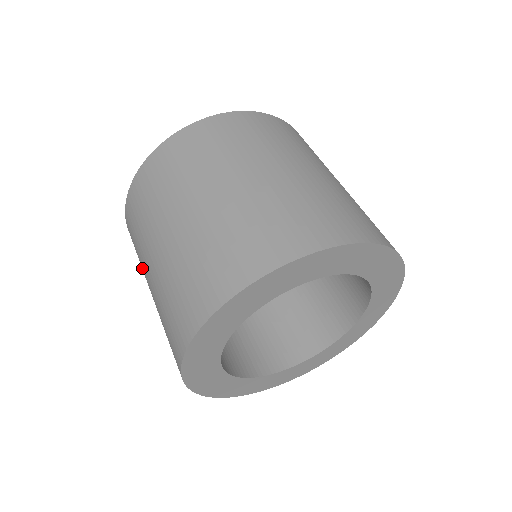
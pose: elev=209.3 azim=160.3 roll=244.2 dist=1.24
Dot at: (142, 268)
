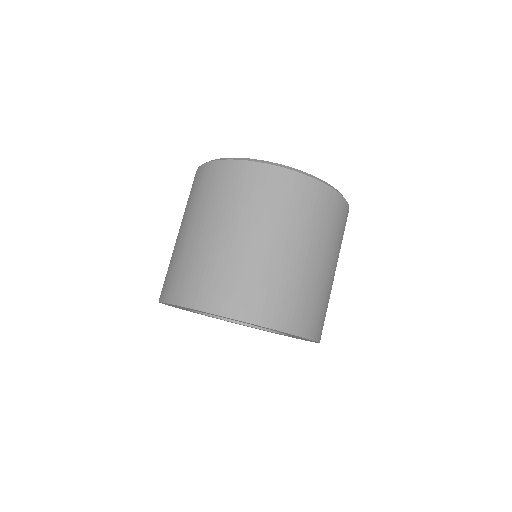
Dot at: (188, 210)
